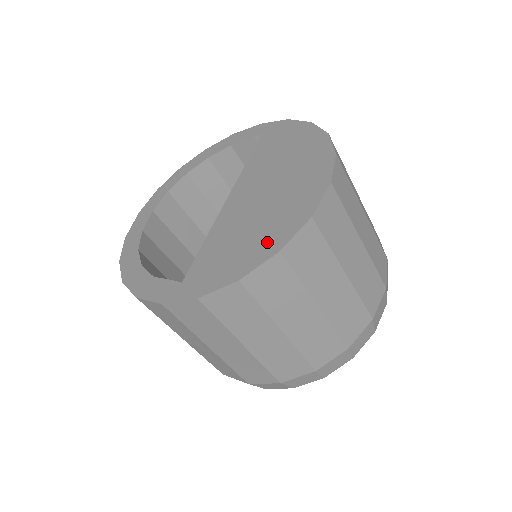
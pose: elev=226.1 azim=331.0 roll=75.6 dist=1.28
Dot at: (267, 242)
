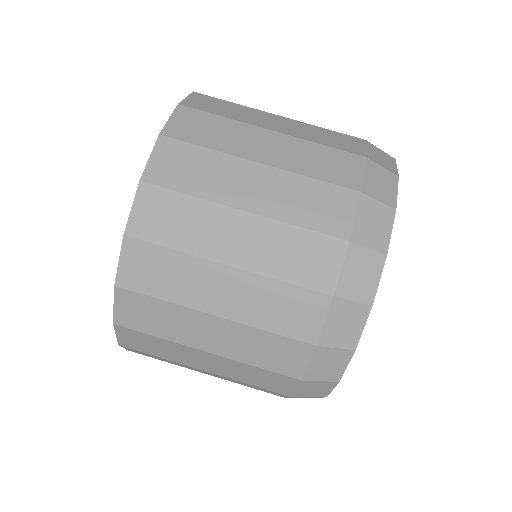
Dot at: occluded
